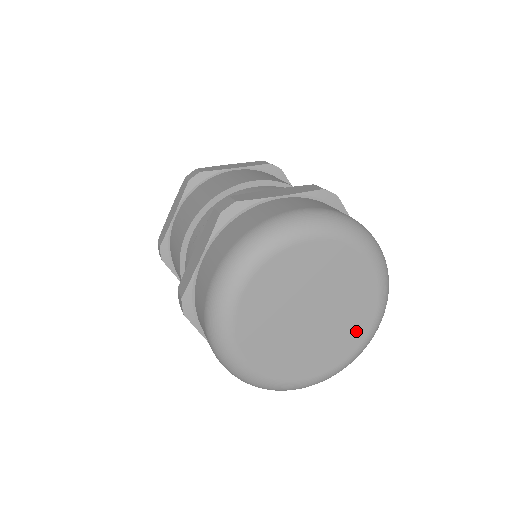
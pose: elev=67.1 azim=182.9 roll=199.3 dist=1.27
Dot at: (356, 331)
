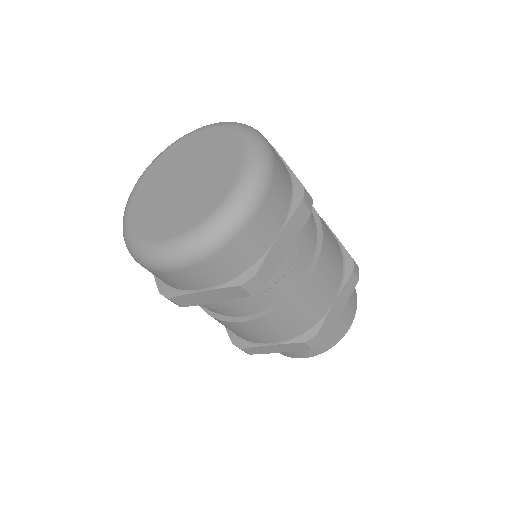
Dot at: (217, 192)
